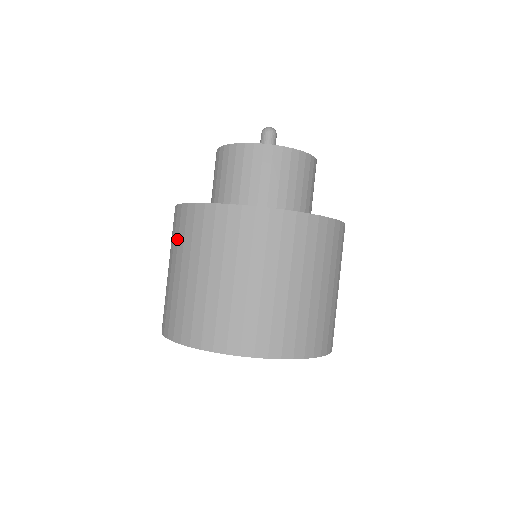
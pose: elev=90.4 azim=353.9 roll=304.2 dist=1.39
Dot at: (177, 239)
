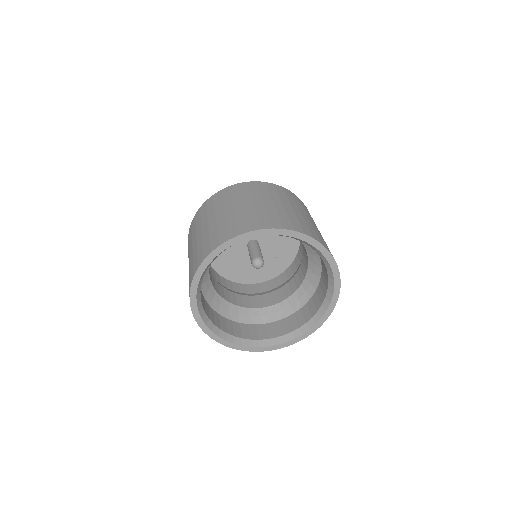
Dot at: (195, 228)
